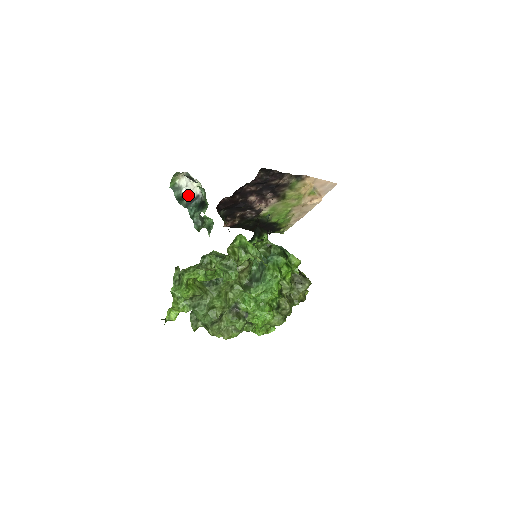
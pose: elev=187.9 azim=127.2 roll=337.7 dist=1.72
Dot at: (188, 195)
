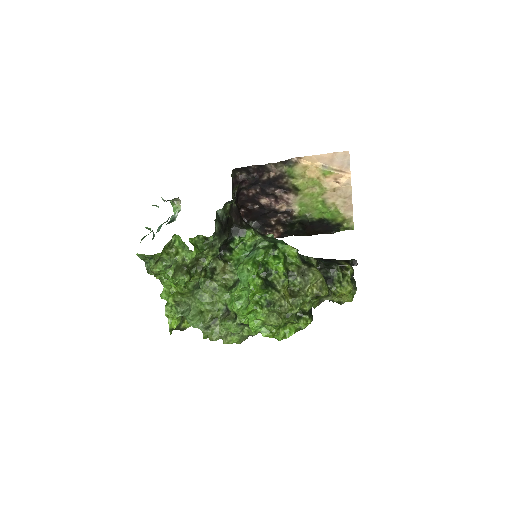
Dot at: occluded
